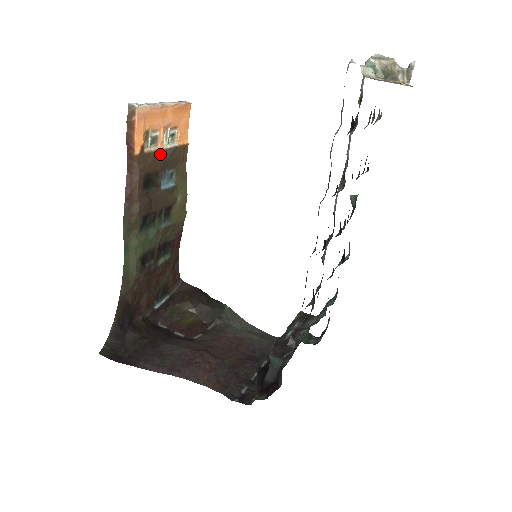
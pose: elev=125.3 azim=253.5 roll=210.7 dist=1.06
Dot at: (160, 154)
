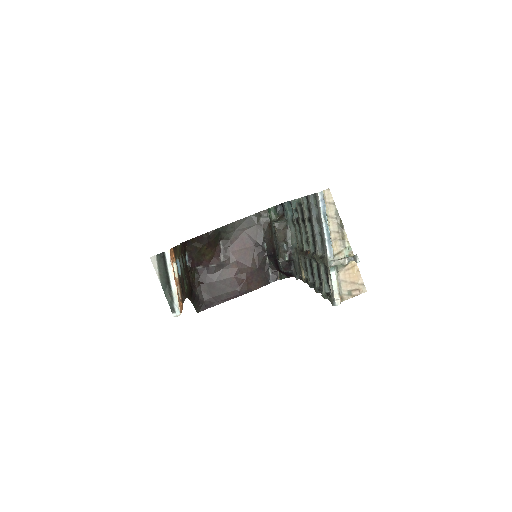
Dot at: (179, 282)
